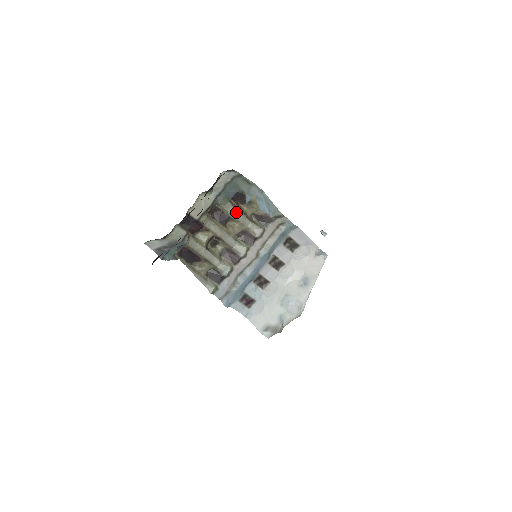
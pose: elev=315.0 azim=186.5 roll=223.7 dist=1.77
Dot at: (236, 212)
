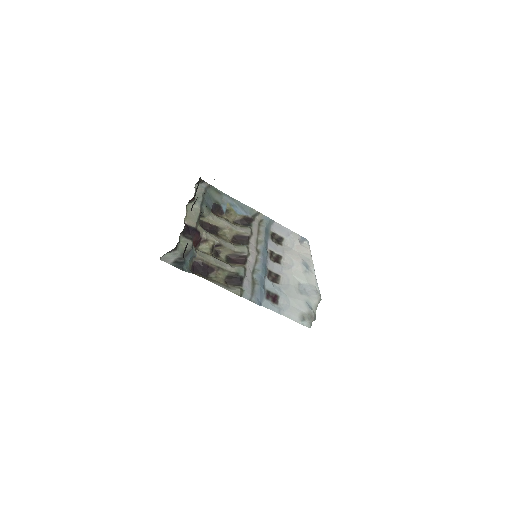
Dot at: (221, 220)
